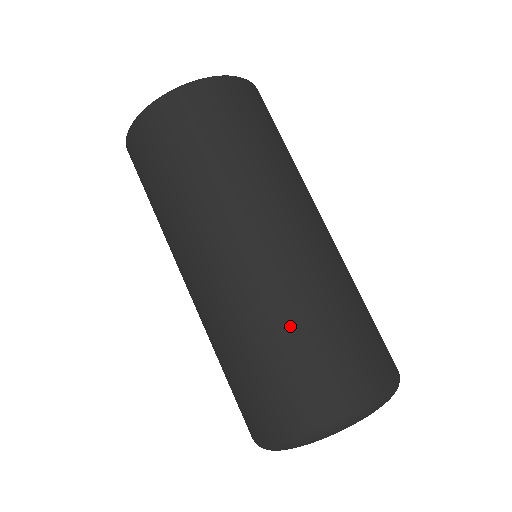
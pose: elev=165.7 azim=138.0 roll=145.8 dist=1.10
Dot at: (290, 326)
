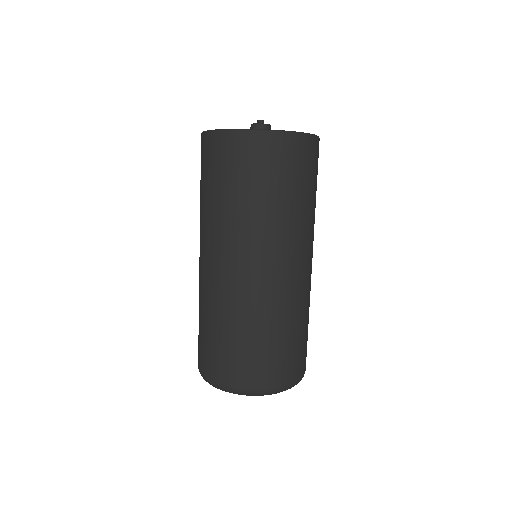
Dot at: (255, 329)
